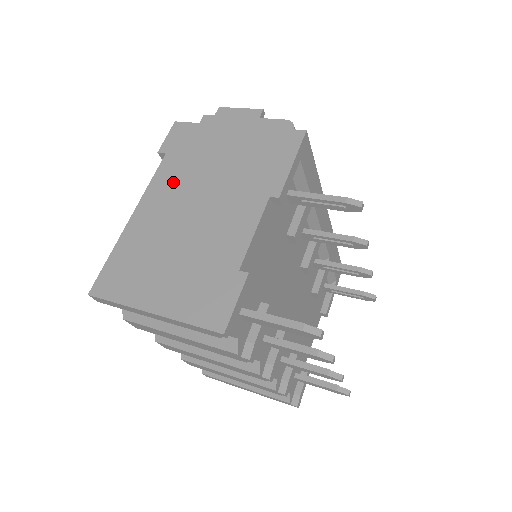
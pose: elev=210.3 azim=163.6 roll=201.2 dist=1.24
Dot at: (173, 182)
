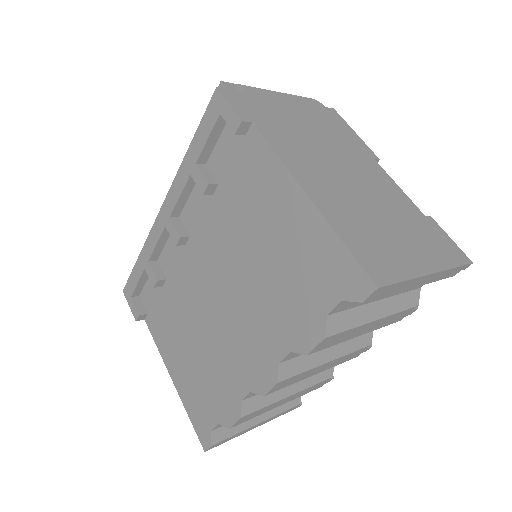
Dot at: (298, 152)
